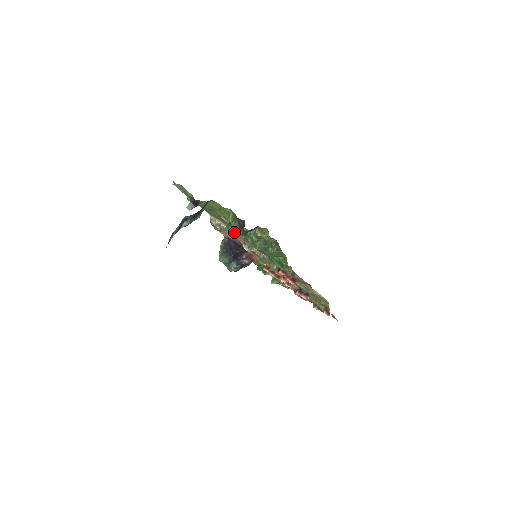
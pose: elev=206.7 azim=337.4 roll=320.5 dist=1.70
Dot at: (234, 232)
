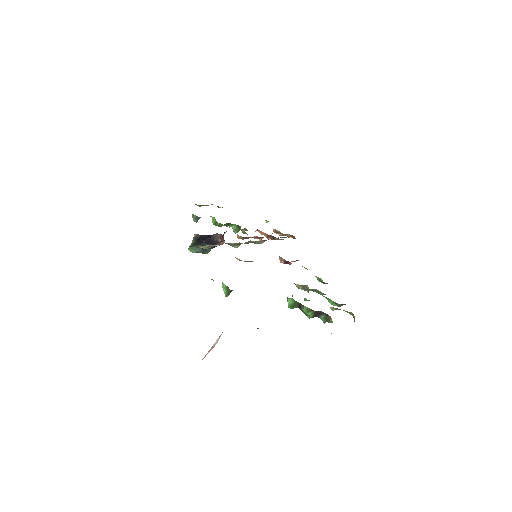
Dot at: occluded
